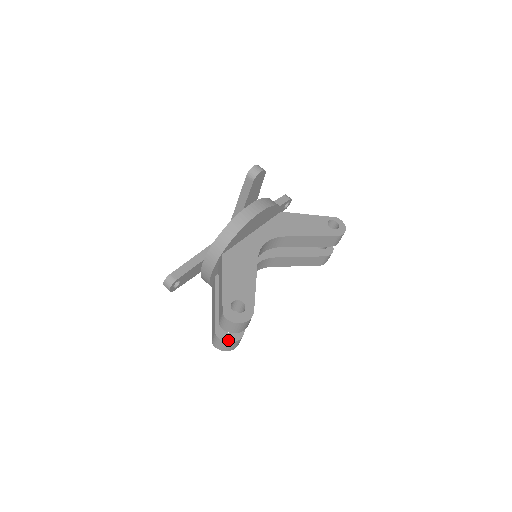
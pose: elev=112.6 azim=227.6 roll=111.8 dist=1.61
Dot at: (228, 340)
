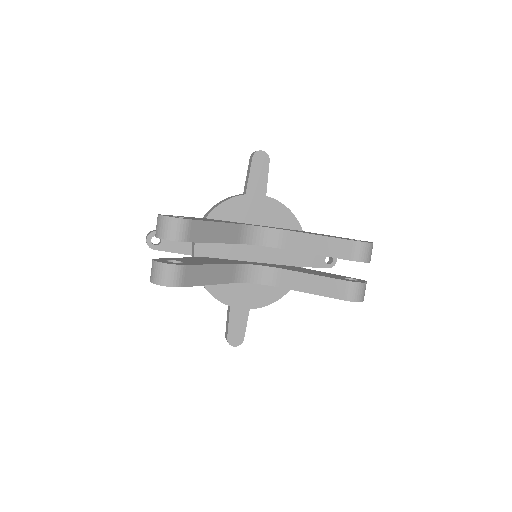
Dot at: (160, 261)
